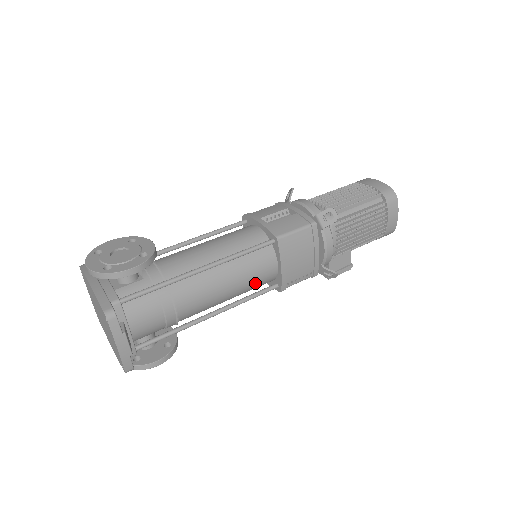
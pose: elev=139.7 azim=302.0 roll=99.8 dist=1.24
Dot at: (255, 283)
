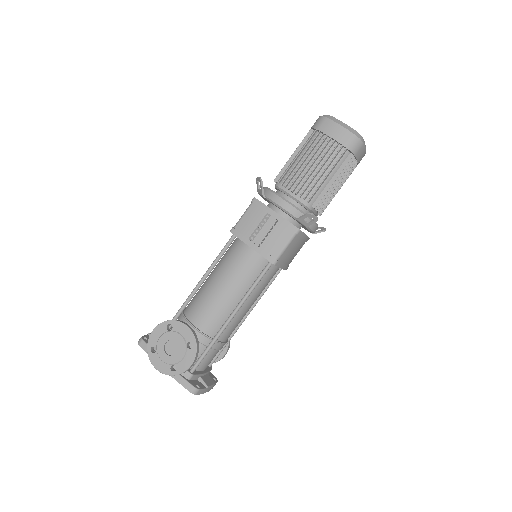
Dot at: (267, 284)
